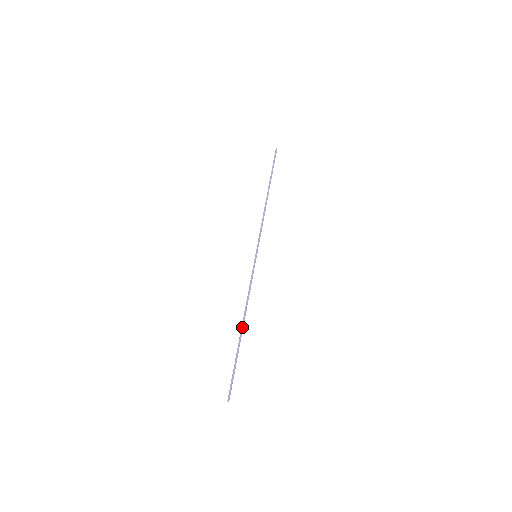
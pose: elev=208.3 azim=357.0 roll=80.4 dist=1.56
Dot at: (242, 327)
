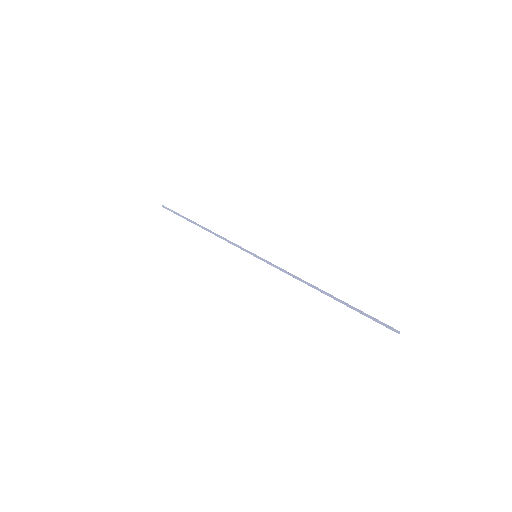
Dot at: (324, 291)
